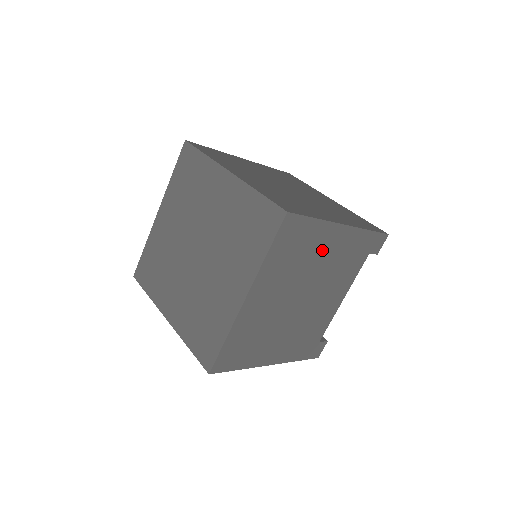
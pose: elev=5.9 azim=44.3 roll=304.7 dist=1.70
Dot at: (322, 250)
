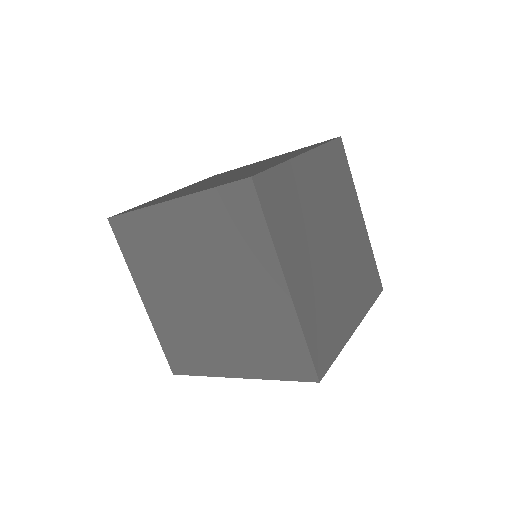
Dot at: occluded
